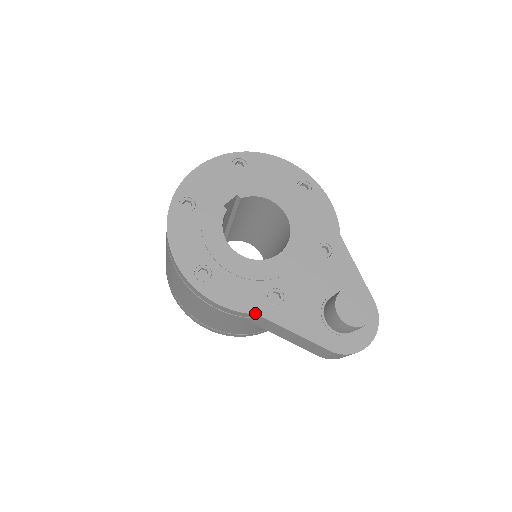
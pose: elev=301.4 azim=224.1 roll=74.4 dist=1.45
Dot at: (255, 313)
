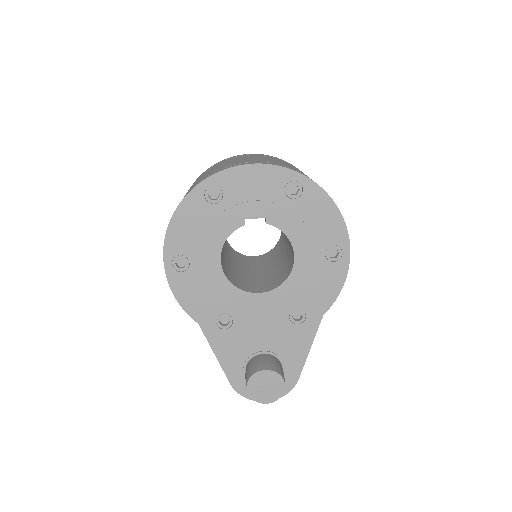
Dot at: (197, 322)
